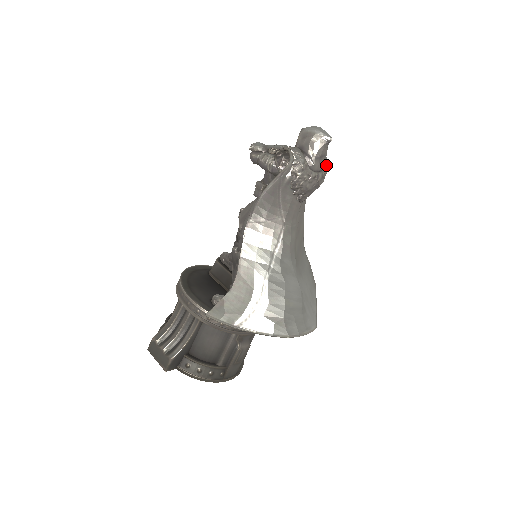
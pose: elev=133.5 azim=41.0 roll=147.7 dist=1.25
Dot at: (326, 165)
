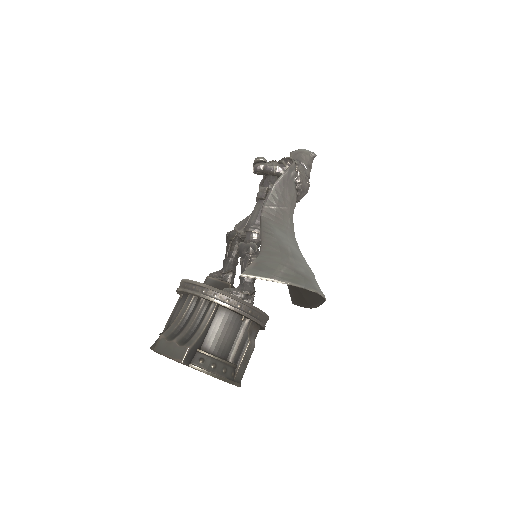
Dot at: occluded
